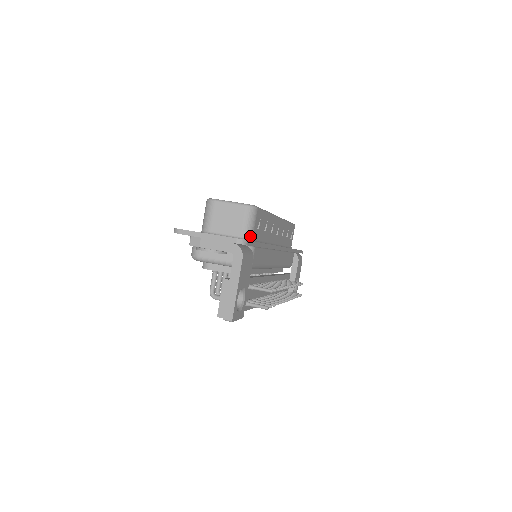
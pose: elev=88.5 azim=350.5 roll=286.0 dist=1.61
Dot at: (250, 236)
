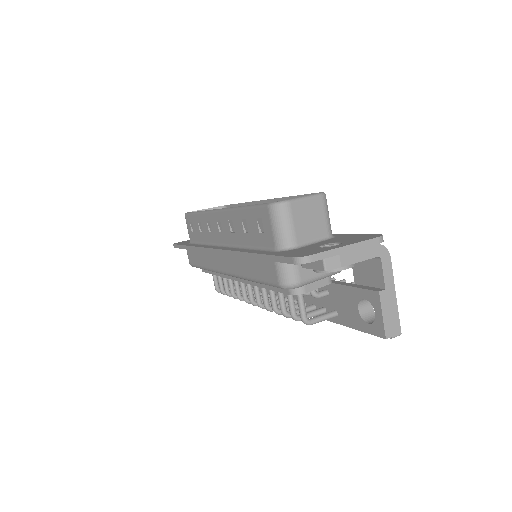
Dot at: (331, 231)
